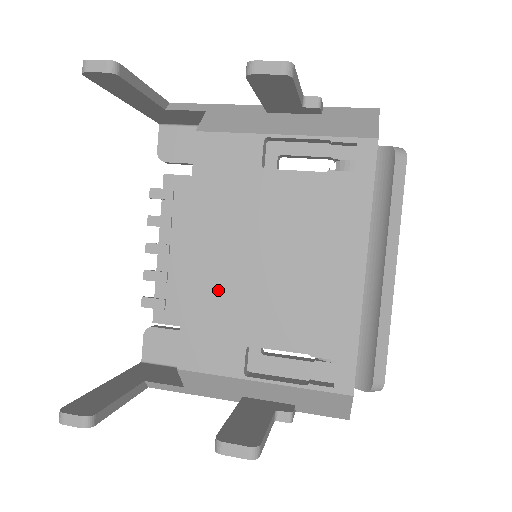
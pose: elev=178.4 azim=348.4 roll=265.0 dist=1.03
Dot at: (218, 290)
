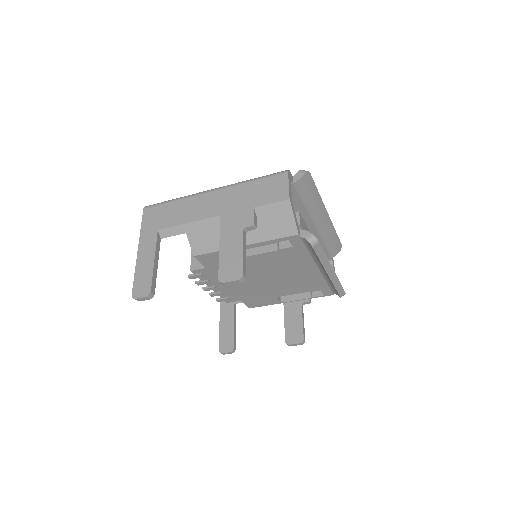
Dot at: (250, 290)
